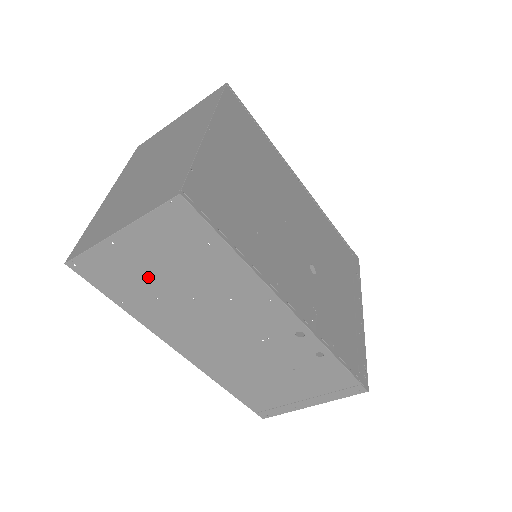
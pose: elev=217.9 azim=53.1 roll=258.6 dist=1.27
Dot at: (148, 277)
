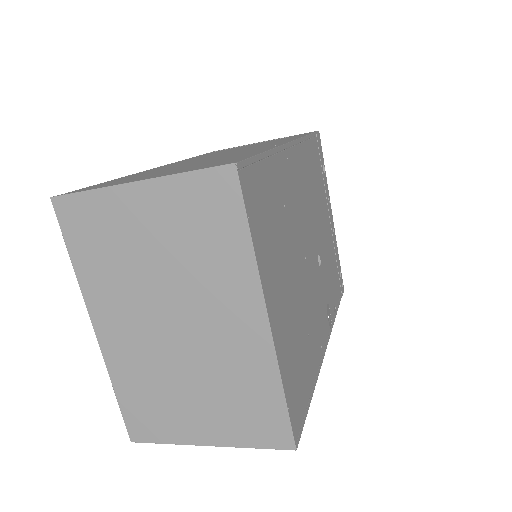
Dot at: occluded
